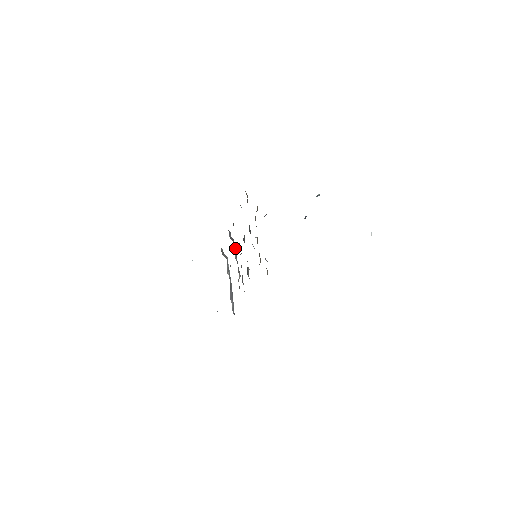
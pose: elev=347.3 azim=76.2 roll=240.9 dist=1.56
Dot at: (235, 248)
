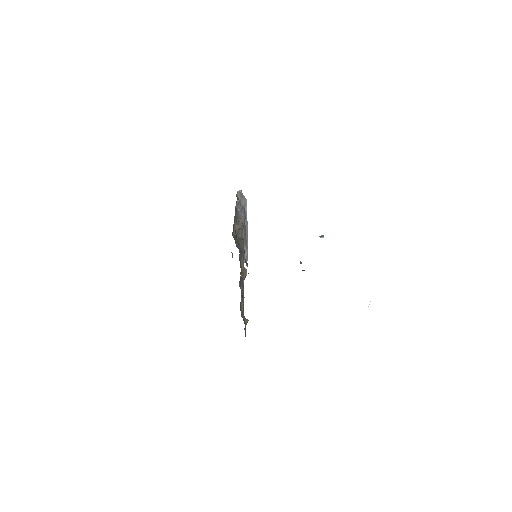
Dot at: occluded
